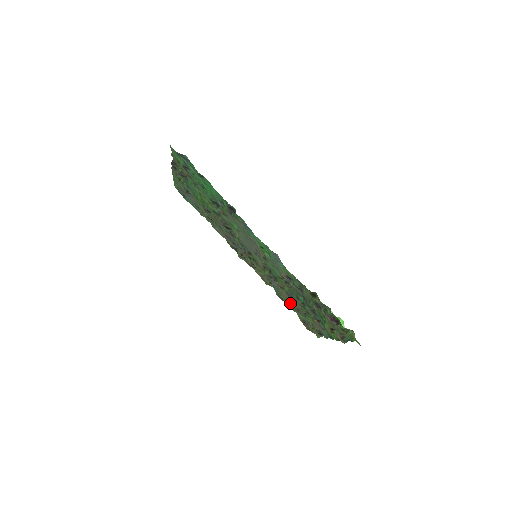
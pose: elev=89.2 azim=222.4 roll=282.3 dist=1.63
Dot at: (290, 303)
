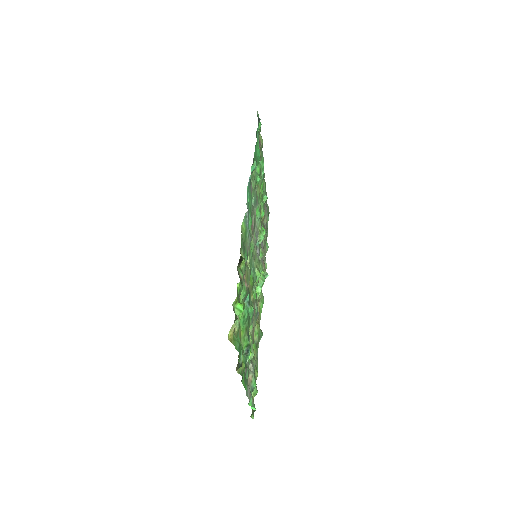
Dot at: occluded
